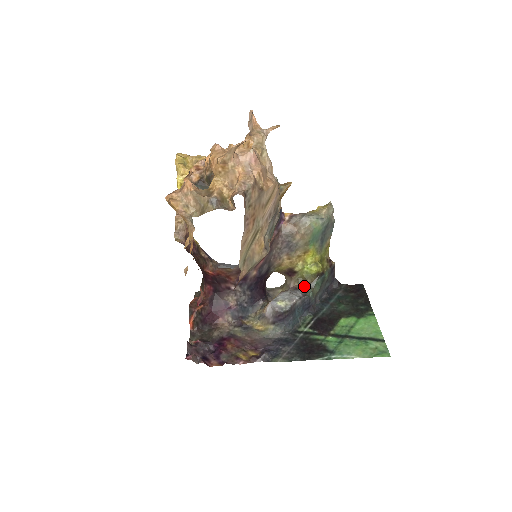
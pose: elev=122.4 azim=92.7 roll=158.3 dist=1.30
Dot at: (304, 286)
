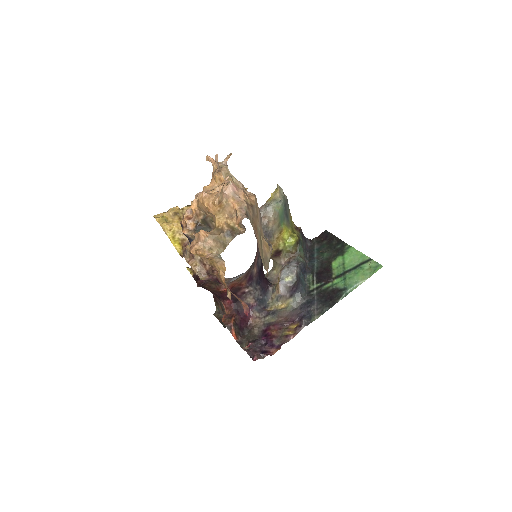
Dot at: (293, 257)
